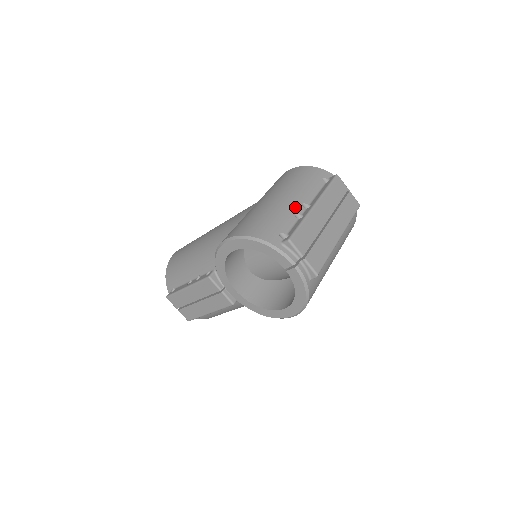
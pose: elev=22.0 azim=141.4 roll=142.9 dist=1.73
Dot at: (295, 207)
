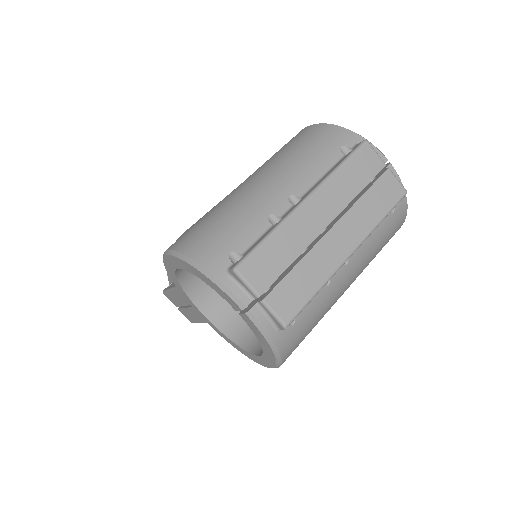
Dot at: (274, 202)
